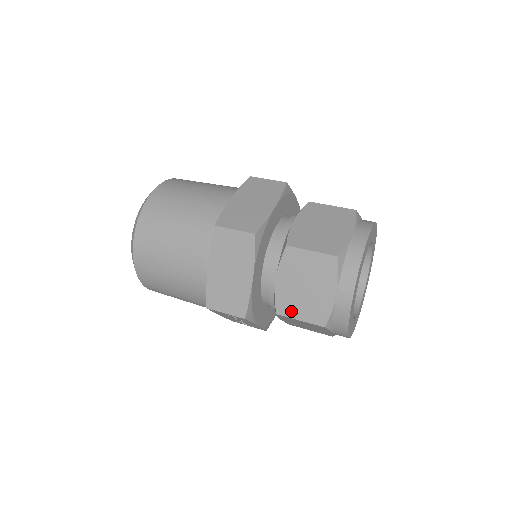
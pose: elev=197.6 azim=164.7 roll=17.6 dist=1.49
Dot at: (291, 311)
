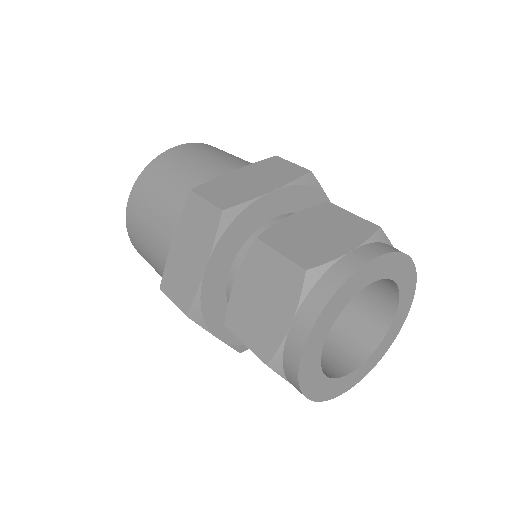
Dot at: occluded
